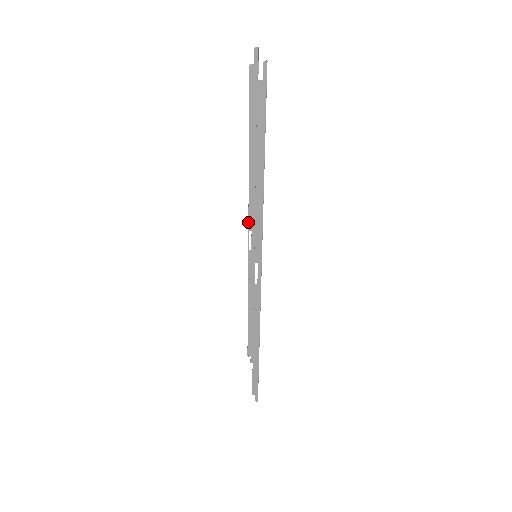
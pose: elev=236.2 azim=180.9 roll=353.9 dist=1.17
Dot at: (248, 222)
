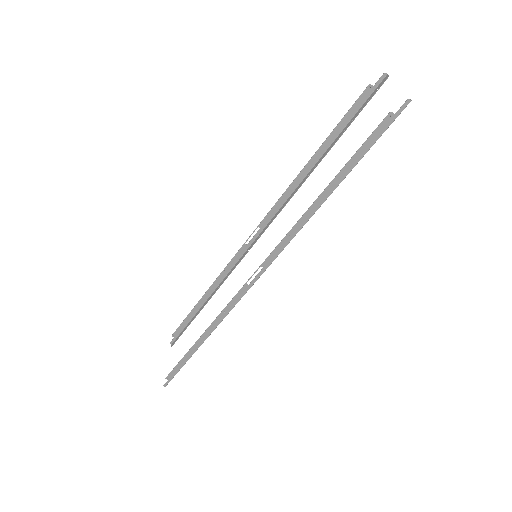
Dot at: (263, 219)
